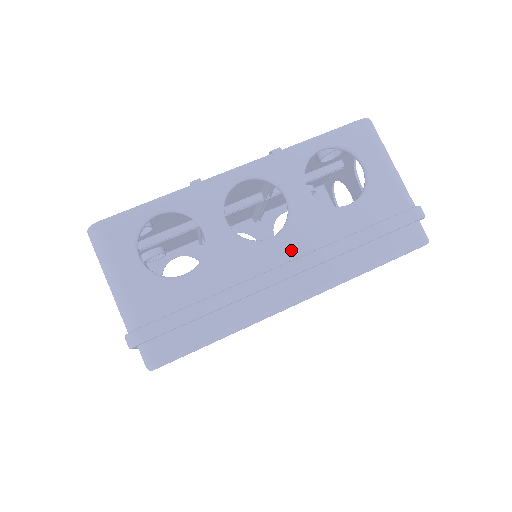
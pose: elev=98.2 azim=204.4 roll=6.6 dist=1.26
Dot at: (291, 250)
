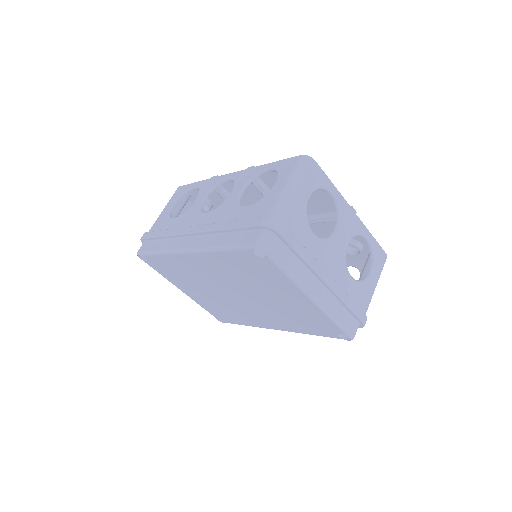
Dot at: (206, 221)
